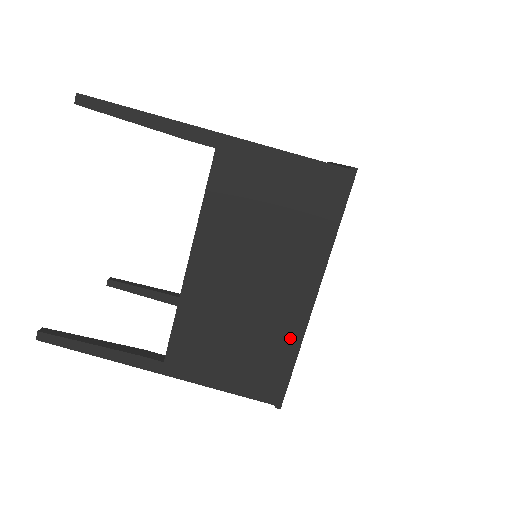
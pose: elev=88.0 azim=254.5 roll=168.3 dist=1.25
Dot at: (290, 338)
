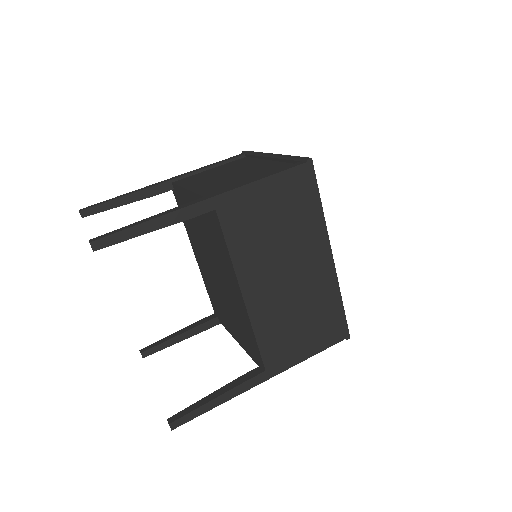
Dot at: (332, 292)
